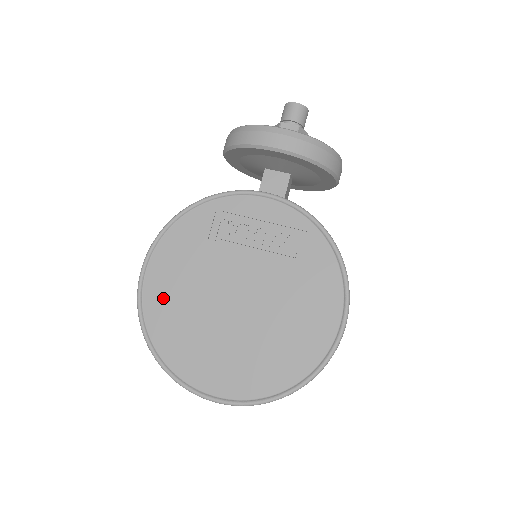
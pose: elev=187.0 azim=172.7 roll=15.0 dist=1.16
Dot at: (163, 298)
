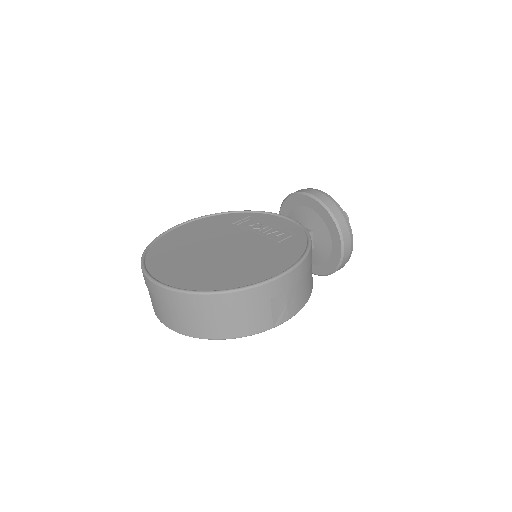
Dot at: (179, 235)
